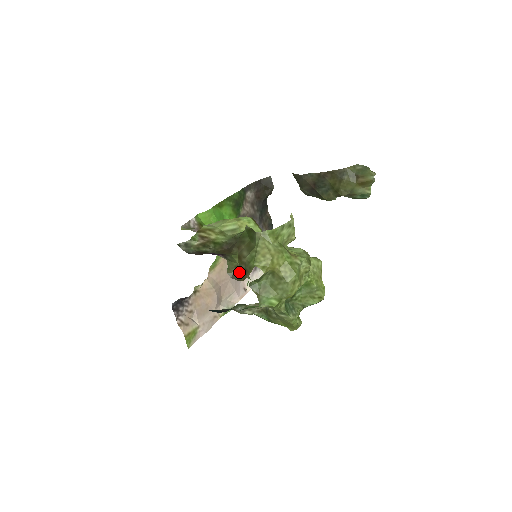
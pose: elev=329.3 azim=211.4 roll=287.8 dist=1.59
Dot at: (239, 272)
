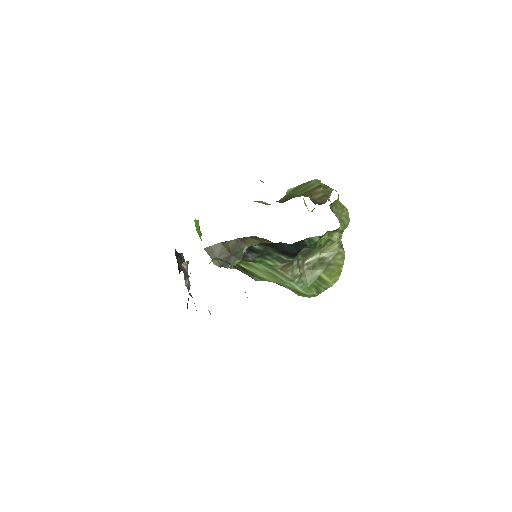
Dot at: (316, 201)
